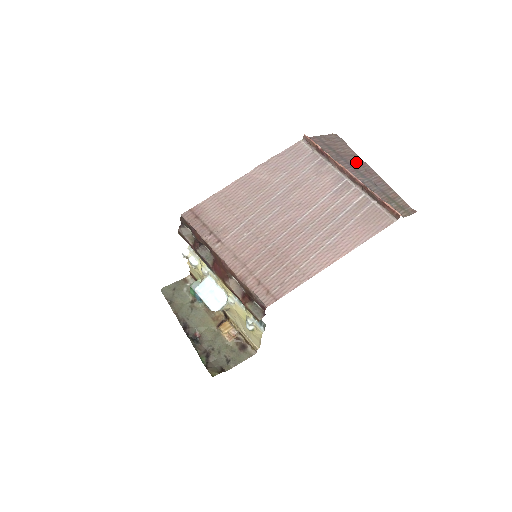
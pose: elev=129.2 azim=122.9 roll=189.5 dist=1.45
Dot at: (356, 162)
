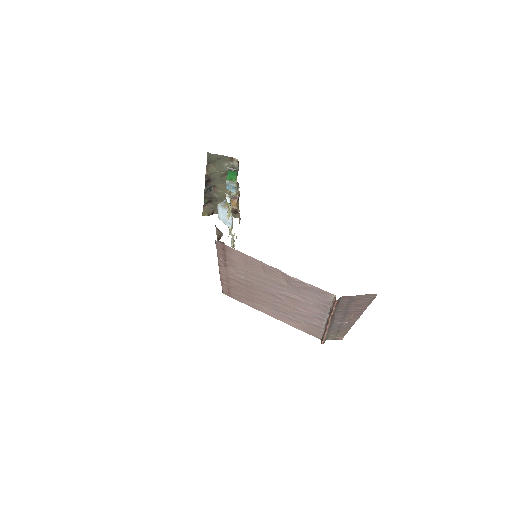
Dot at: (354, 313)
